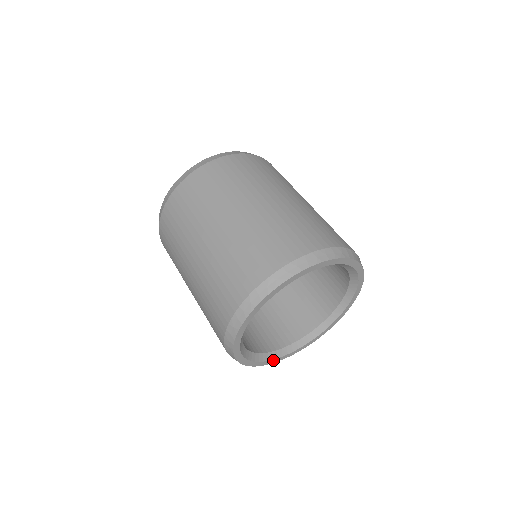
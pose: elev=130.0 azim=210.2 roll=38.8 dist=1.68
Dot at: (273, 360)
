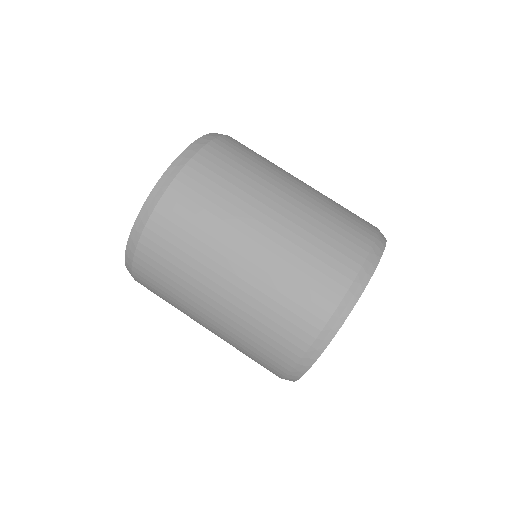
Dot at: occluded
